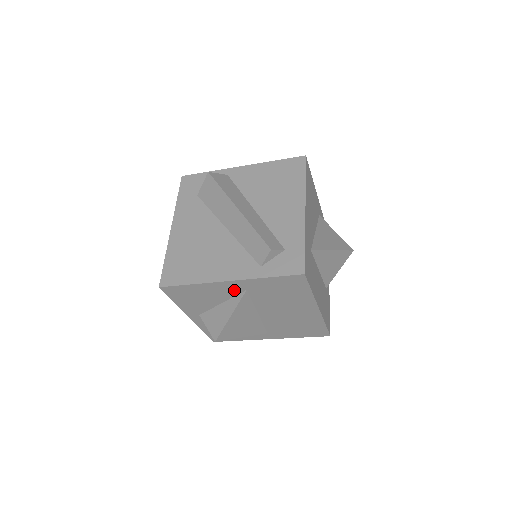
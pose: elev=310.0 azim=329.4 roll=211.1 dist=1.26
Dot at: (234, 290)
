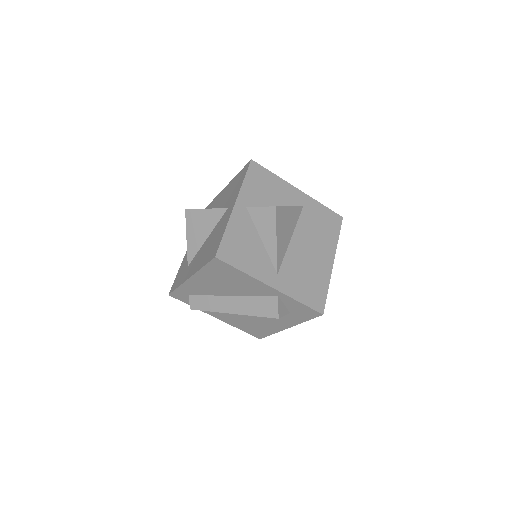
Dot at: (295, 200)
